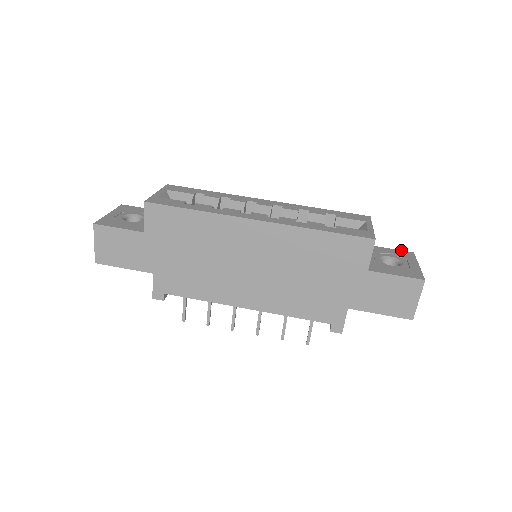
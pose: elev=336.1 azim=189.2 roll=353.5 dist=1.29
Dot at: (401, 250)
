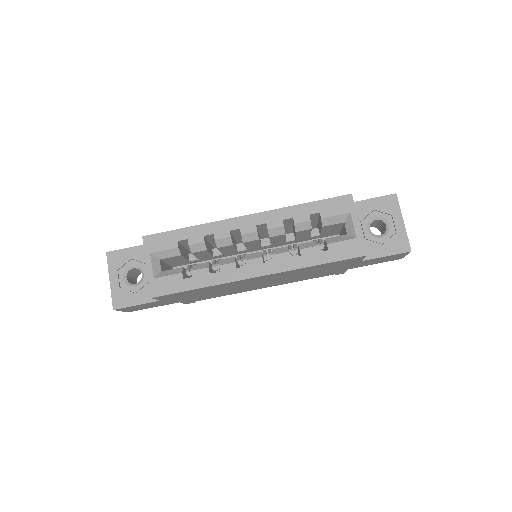
Dot at: (384, 196)
